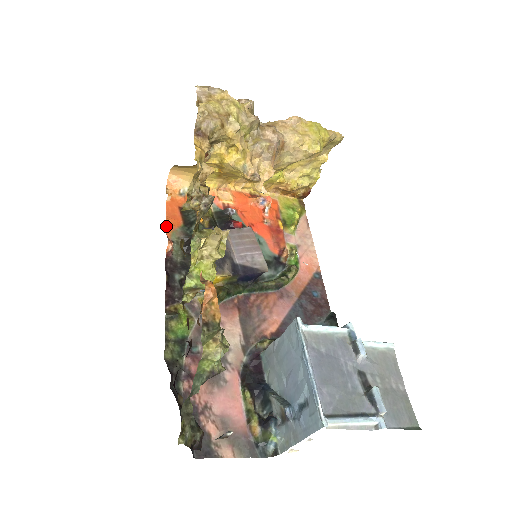
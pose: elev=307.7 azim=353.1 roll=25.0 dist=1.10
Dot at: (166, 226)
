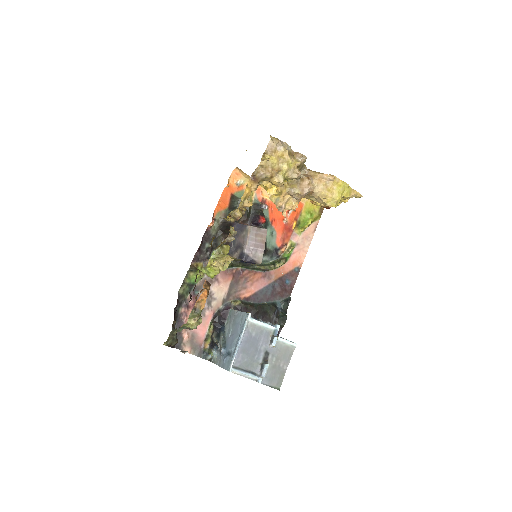
Dot at: (216, 207)
